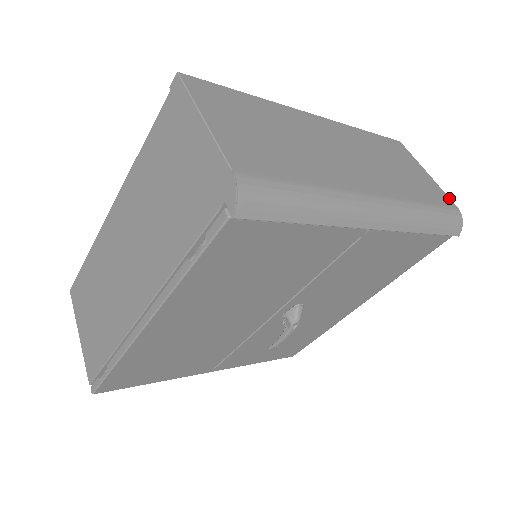
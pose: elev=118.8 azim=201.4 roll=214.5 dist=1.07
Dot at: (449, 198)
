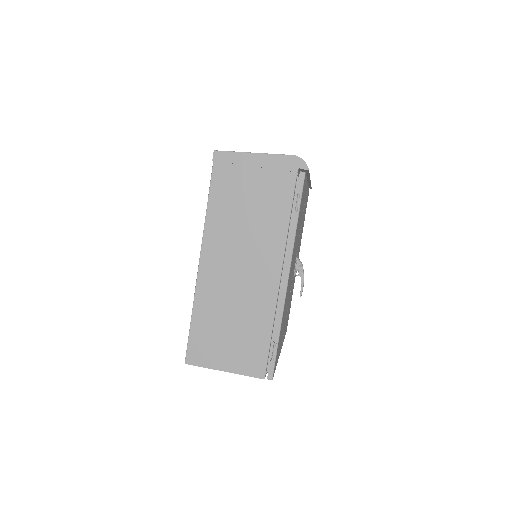
Dot at: occluded
